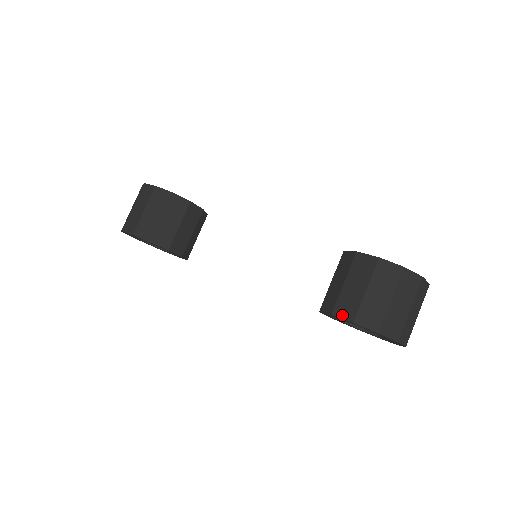
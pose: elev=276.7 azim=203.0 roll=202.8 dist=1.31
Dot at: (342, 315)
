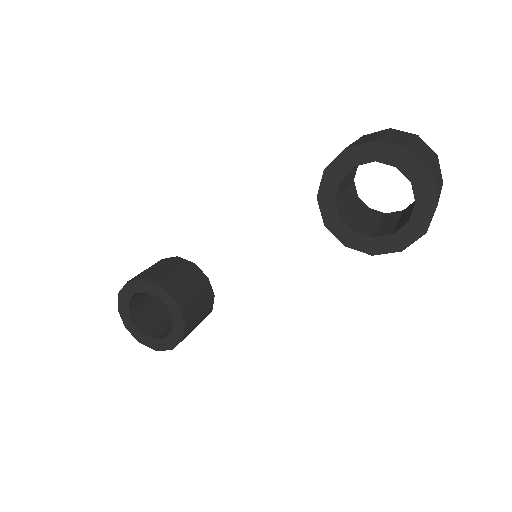
Dot at: (334, 159)
